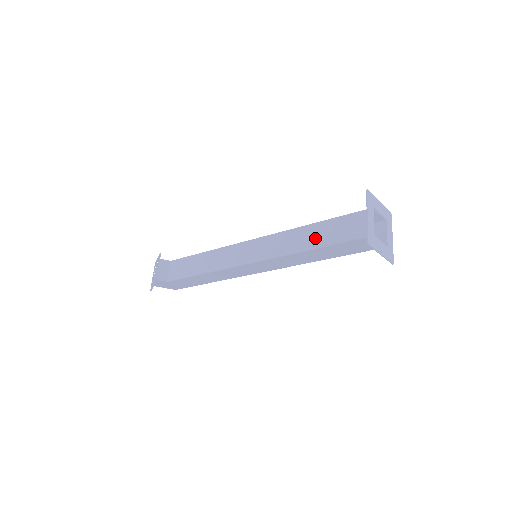
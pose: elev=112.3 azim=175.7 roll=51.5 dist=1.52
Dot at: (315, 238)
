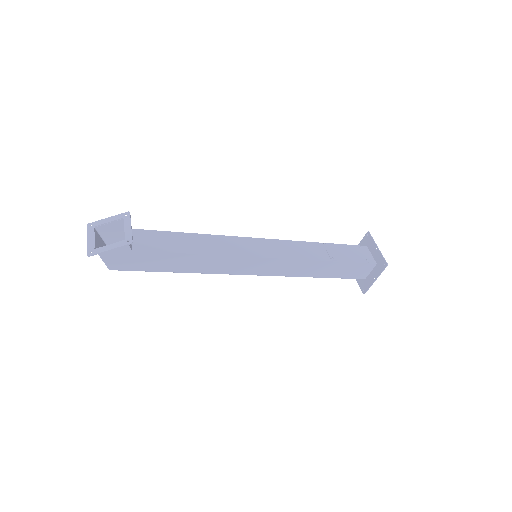
Dot at: (331, 253)
